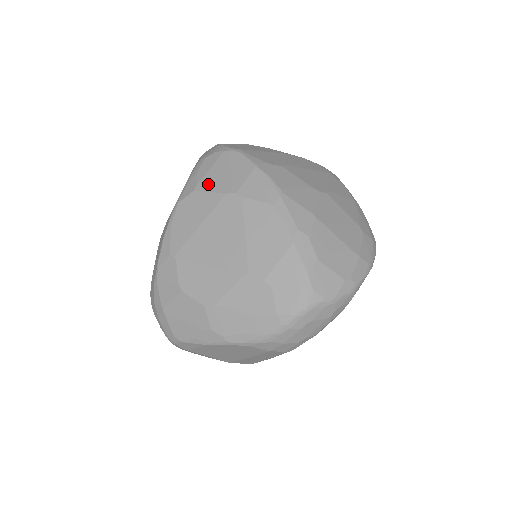
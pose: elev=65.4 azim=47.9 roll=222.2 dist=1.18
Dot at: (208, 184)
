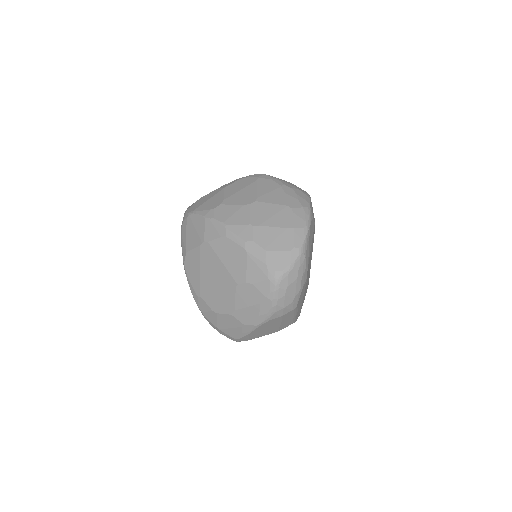
Dot at: (190, 244)
